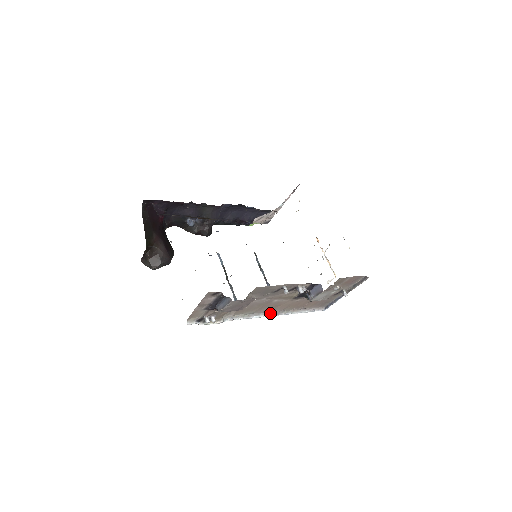
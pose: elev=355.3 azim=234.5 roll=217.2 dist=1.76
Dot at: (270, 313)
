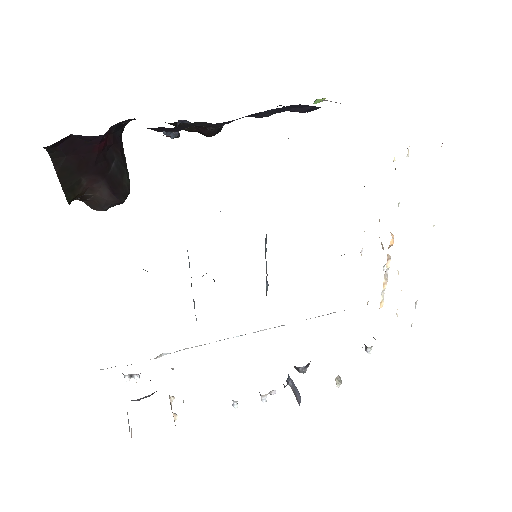
Dot at: (245, 334)
